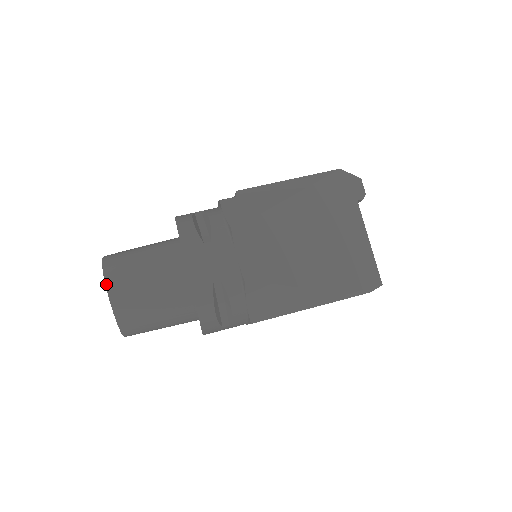
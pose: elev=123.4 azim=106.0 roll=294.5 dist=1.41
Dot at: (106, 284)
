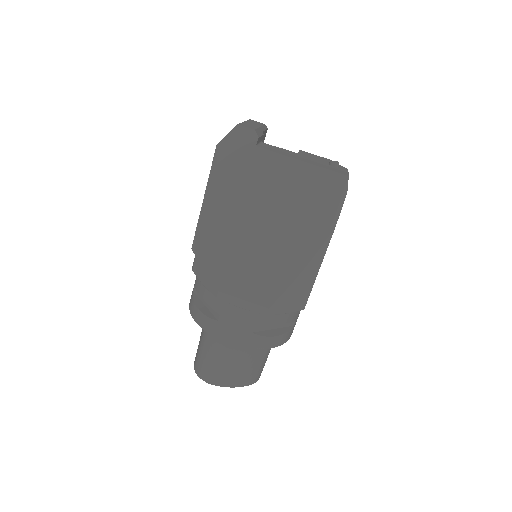
Dot at: occluded
